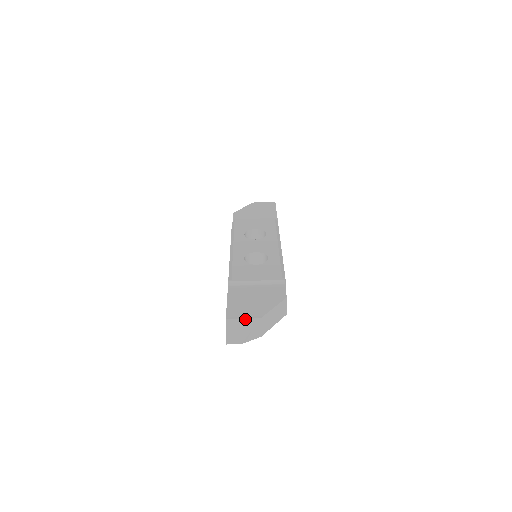
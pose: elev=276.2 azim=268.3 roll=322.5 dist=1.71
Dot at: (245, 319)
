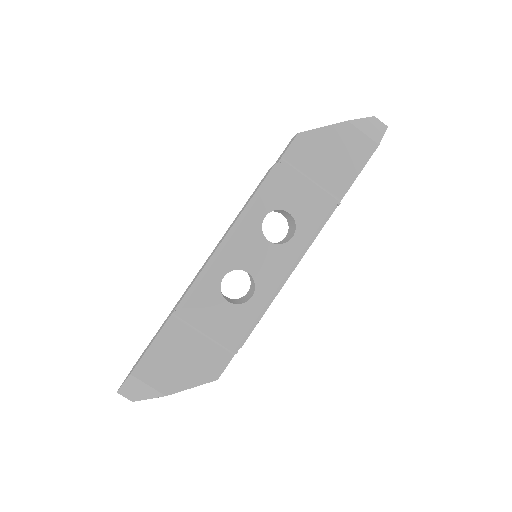
Dot at: (150, 387)
